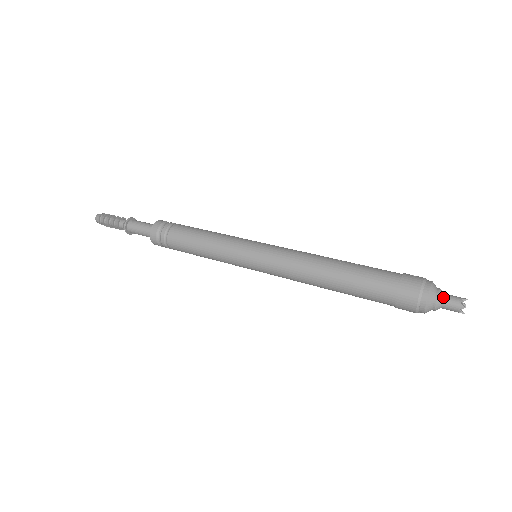
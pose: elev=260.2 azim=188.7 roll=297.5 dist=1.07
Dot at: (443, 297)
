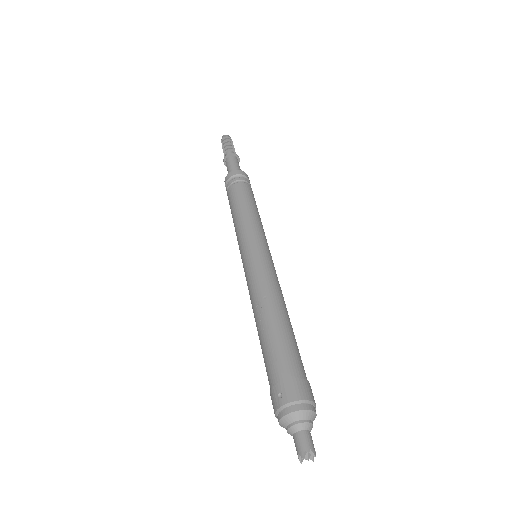
Dot at: occluded
